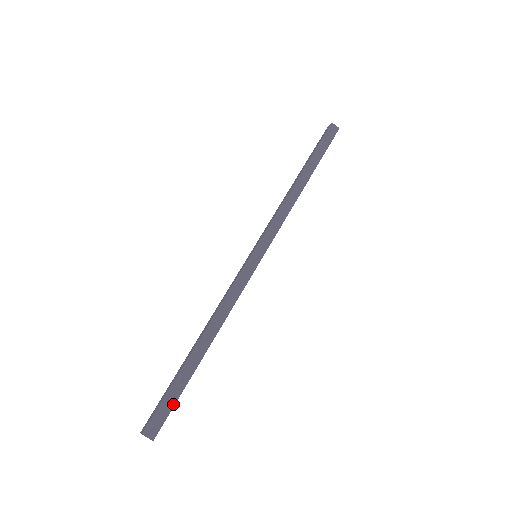
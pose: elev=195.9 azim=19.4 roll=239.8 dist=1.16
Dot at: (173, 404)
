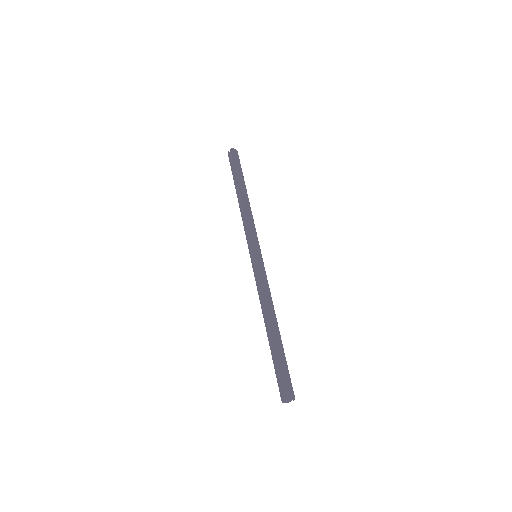
Dot at: (288, 371)
